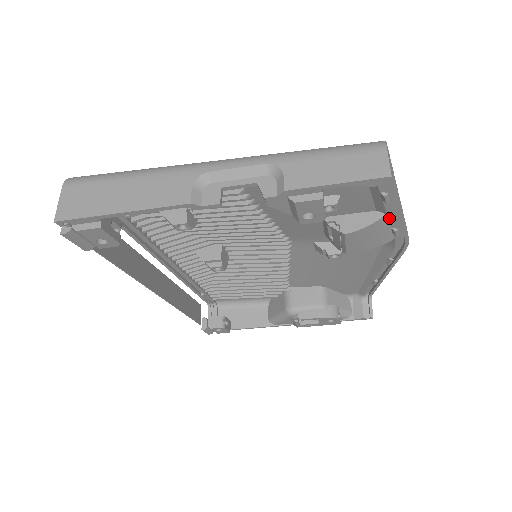
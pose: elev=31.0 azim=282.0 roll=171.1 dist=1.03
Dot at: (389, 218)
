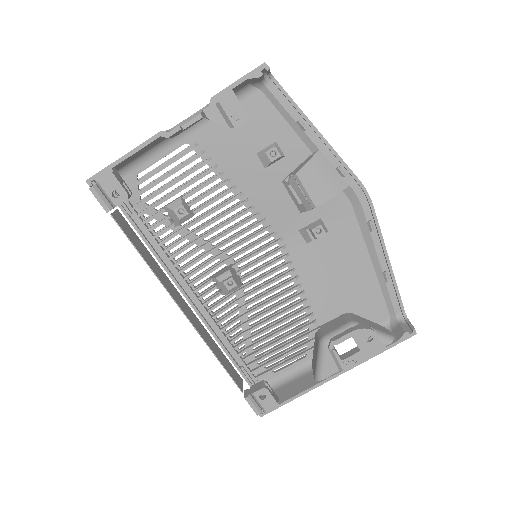
Dot at: (324, 155)
